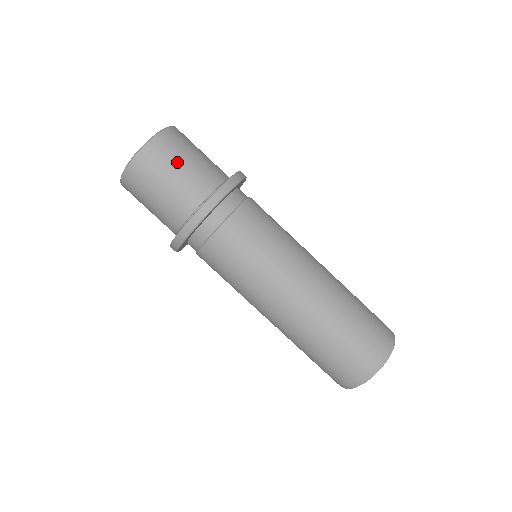
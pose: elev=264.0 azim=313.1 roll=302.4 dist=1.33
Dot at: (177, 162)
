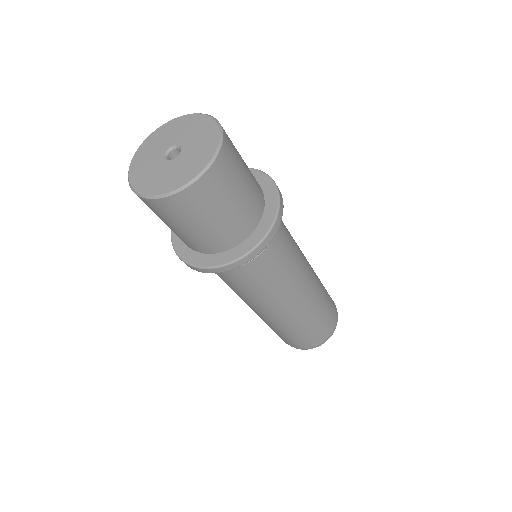
Dot at: (241, 174)
